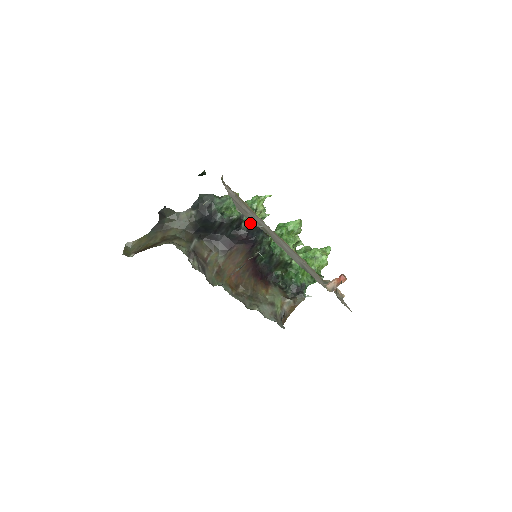
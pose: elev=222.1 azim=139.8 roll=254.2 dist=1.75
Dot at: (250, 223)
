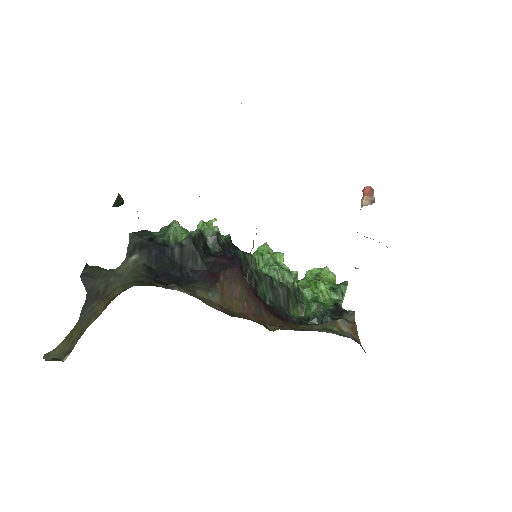
Dot at: (217, 236)
